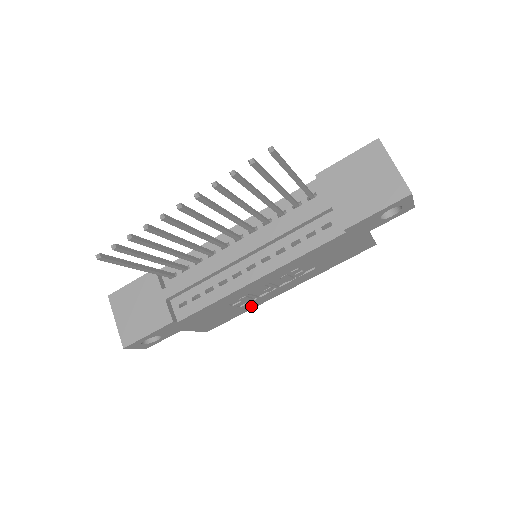
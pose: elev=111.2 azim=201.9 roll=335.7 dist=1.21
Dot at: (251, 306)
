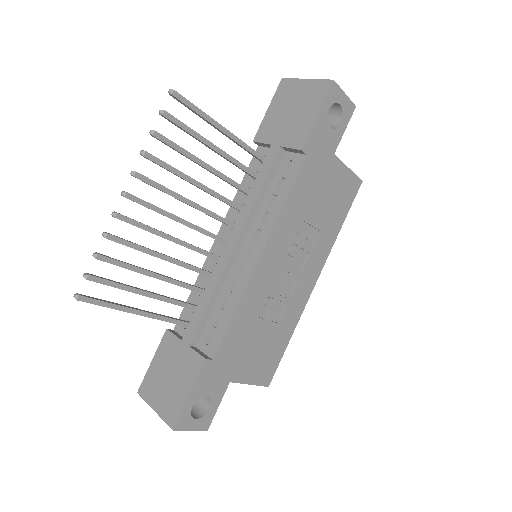
Dot at: (291, 321)
